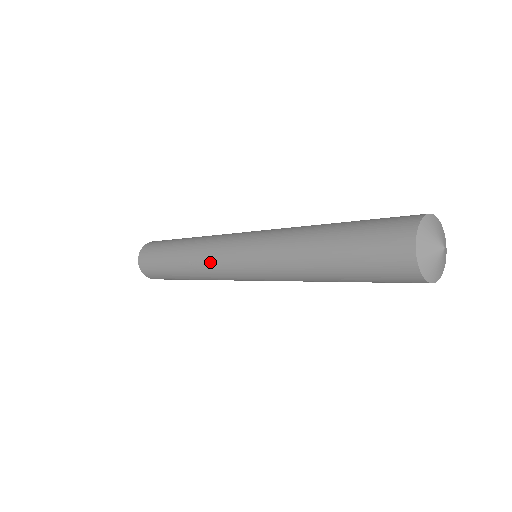
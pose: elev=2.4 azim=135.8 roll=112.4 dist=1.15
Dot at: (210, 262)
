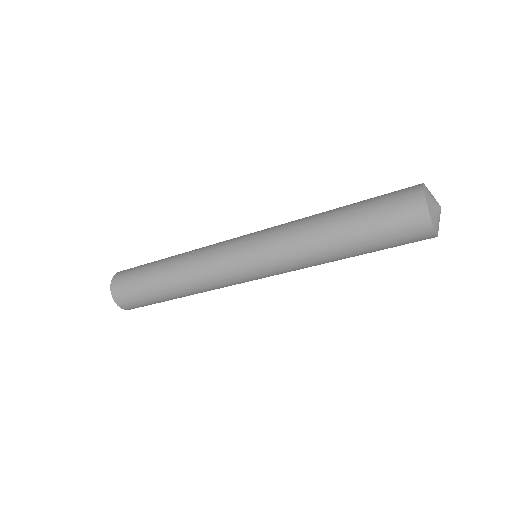
Dot at: (212, 246)
